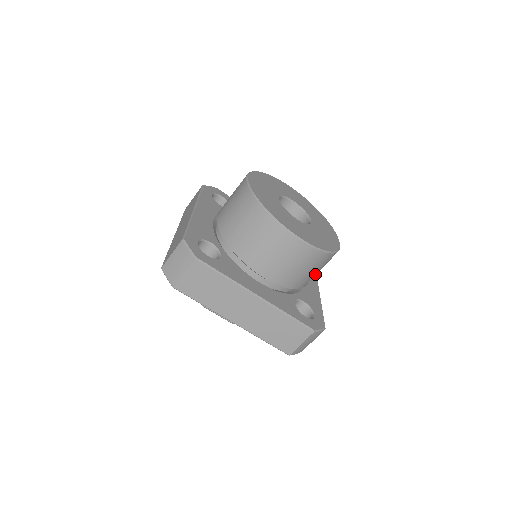
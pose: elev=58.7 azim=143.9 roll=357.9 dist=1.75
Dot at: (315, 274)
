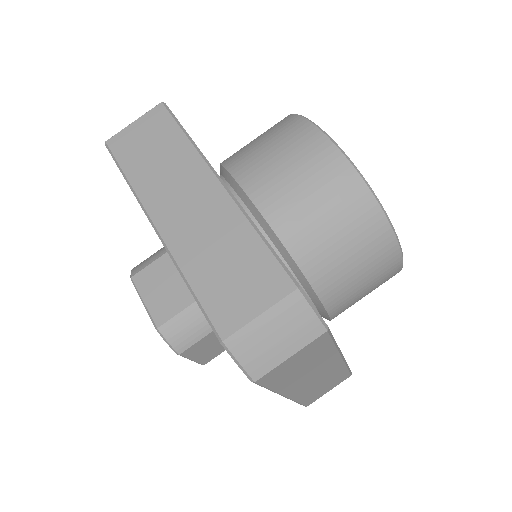
Dot at: (342, 263)
